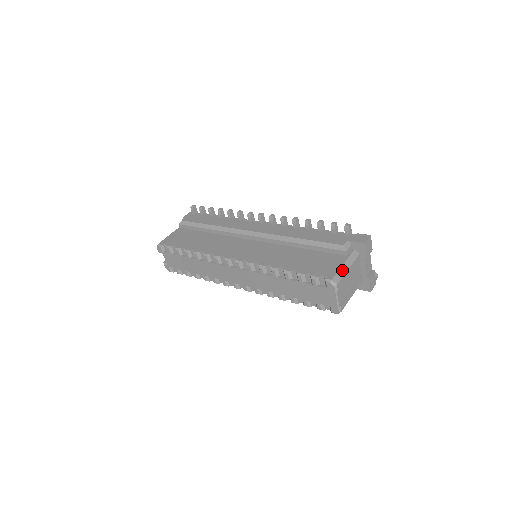
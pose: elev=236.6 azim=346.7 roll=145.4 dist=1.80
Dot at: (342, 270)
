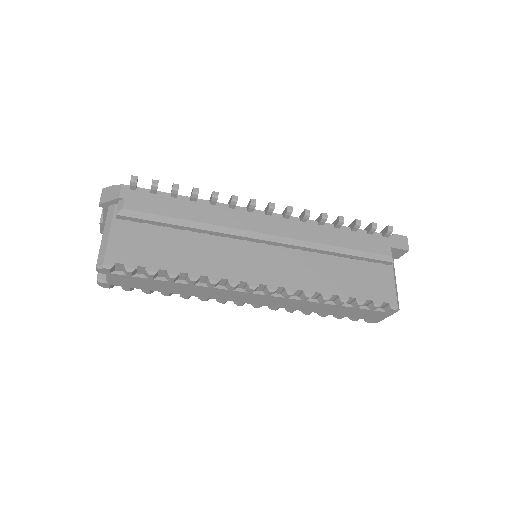
Dot at: (396, 288)
